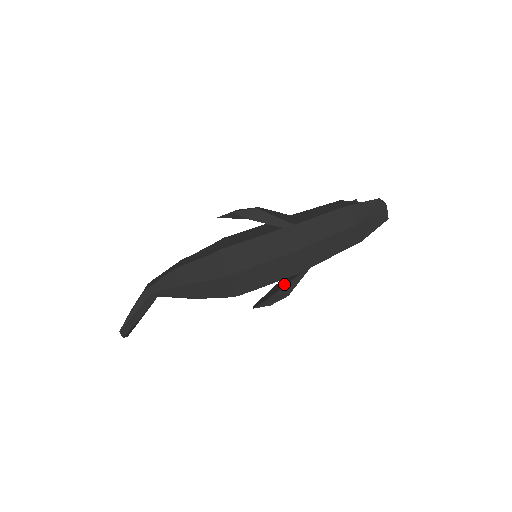
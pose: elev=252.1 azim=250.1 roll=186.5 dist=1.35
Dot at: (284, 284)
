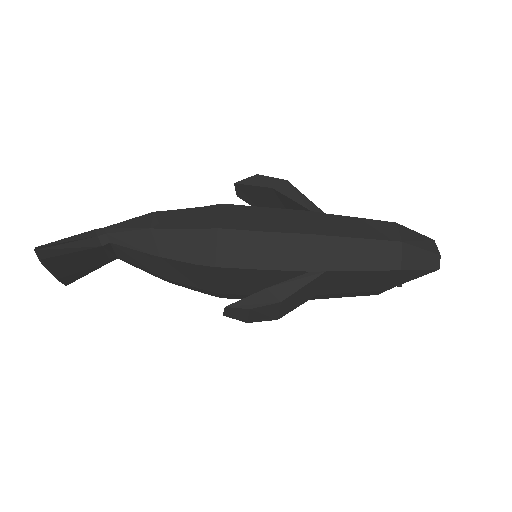
Dot at: (281, 285)
